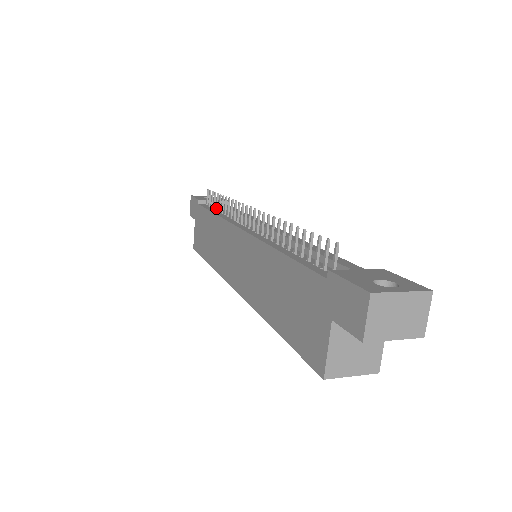
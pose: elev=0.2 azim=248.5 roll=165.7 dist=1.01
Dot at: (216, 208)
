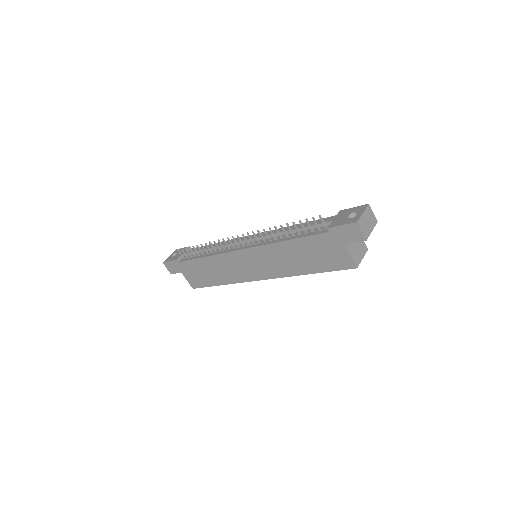
Dot at: (198, 254)
